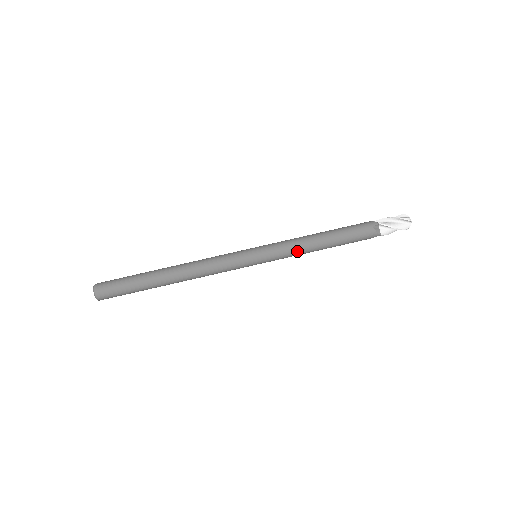
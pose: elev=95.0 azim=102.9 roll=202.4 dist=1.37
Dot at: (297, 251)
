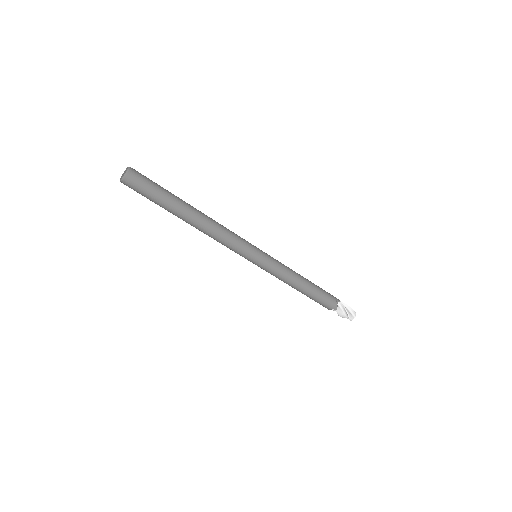
Dot at: (279, 279)
